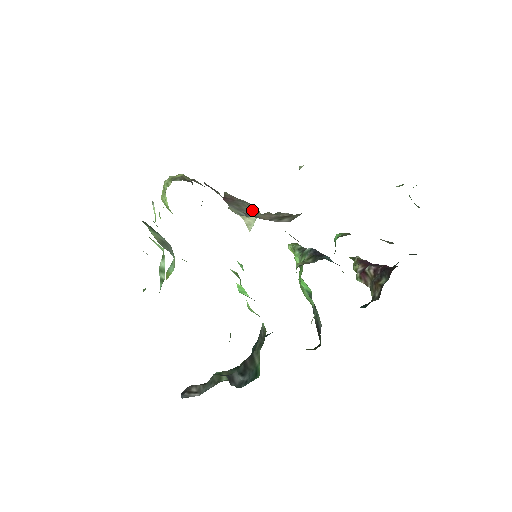
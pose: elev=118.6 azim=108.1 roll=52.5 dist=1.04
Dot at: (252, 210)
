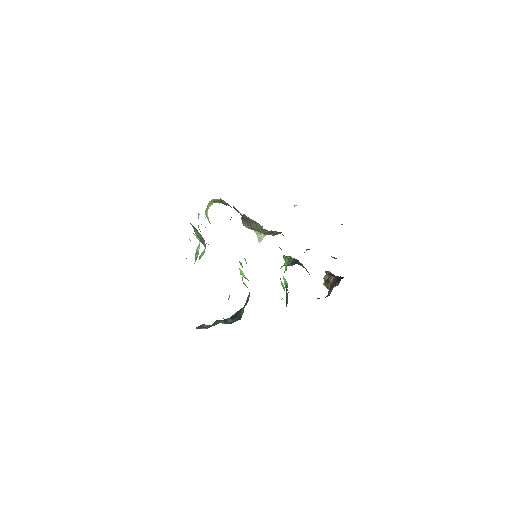
Dot at: (257, 227)
